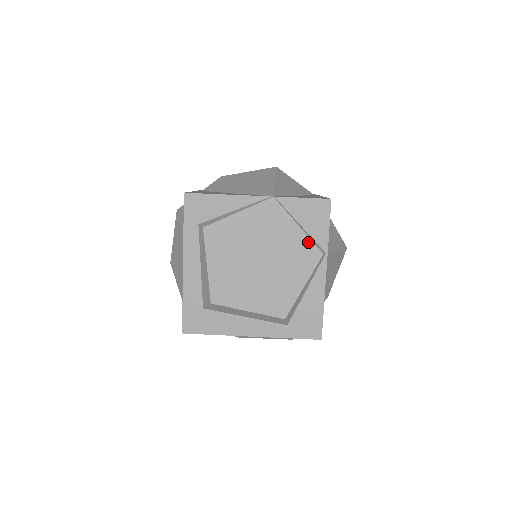
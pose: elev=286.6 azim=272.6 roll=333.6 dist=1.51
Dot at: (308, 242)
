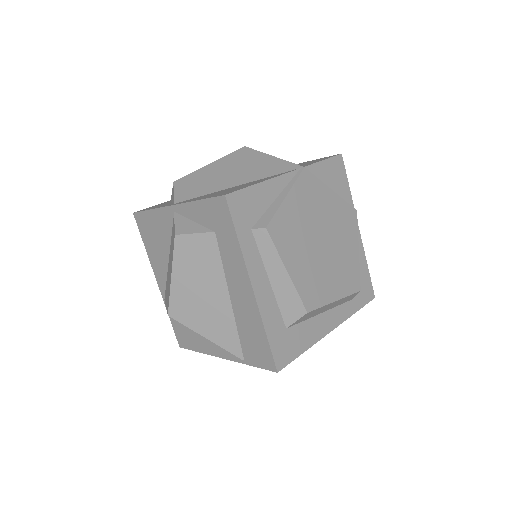
Dot at: (344, 204)
